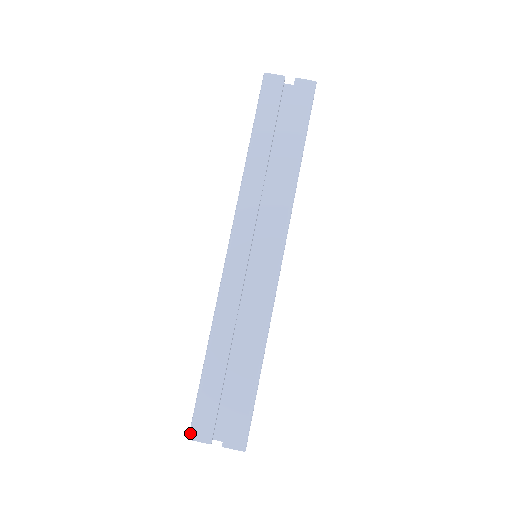
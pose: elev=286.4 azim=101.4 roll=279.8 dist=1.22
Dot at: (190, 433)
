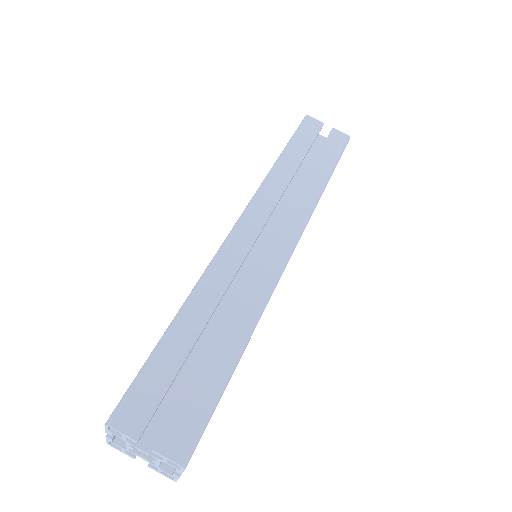
Dot at: (112, 415)
